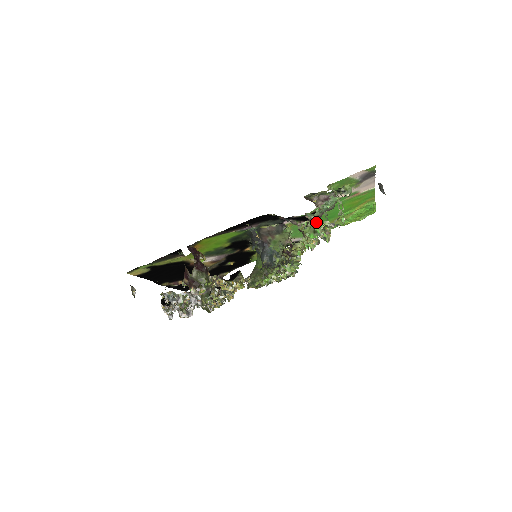
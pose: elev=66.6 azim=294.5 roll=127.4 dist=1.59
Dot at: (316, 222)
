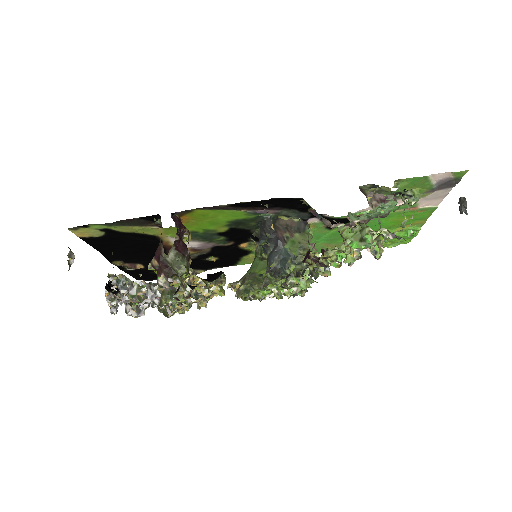
Dot at: occluded
